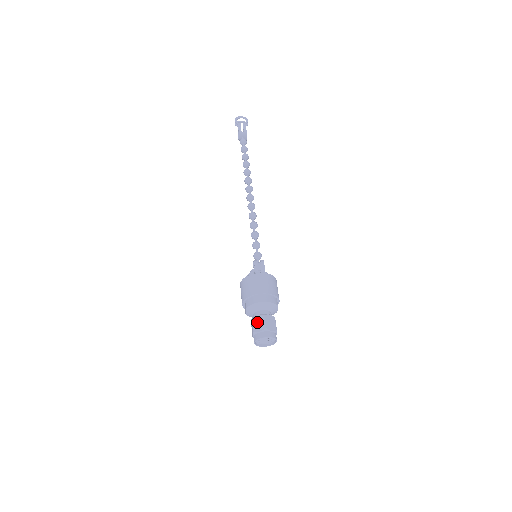
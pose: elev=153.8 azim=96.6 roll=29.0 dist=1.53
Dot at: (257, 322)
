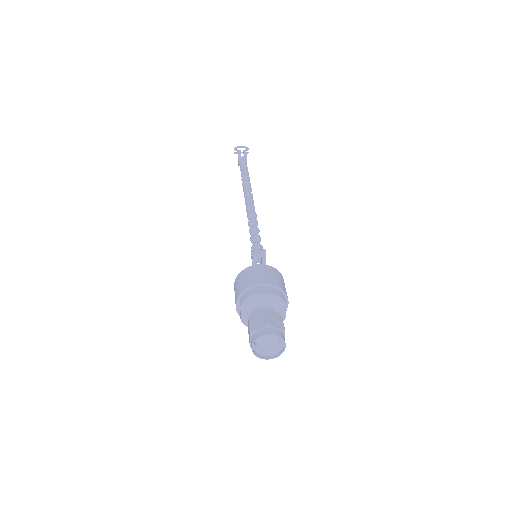
Dot at: (255, 319)
